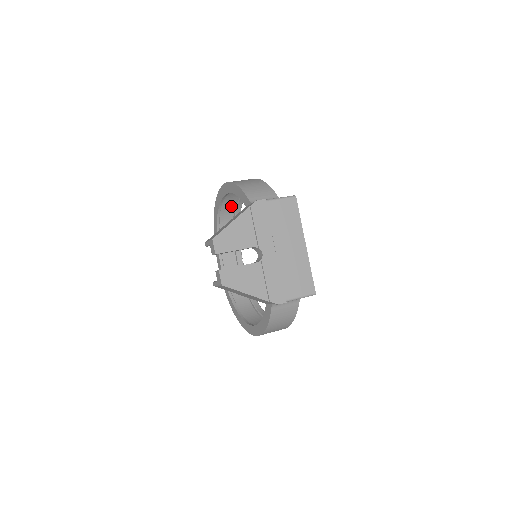
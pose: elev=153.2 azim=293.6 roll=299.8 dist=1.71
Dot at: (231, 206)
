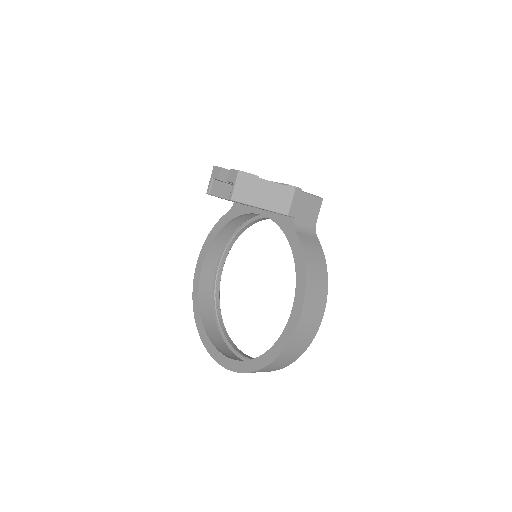
Dot at: (209, 306)
